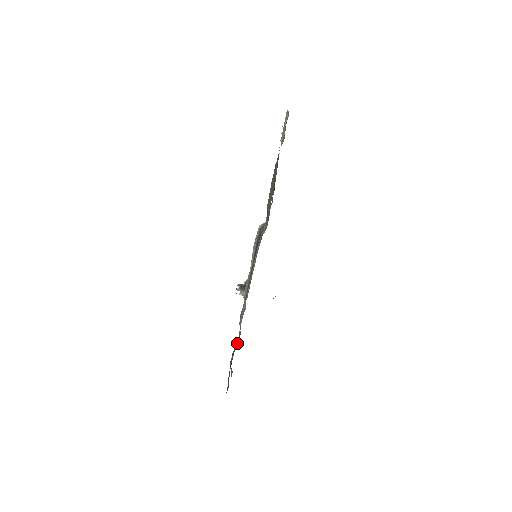
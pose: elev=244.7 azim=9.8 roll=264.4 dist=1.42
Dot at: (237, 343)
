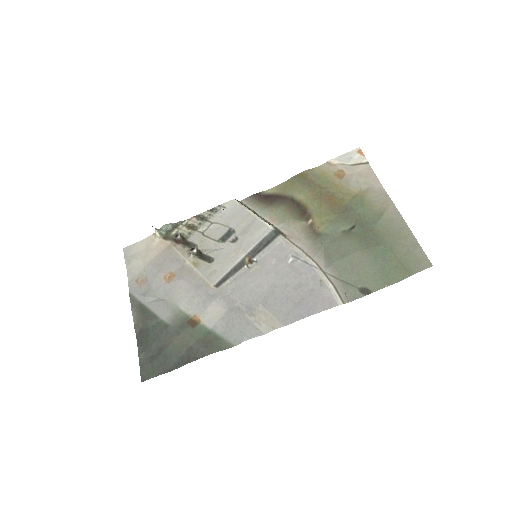
Dot at: (183, 319)
